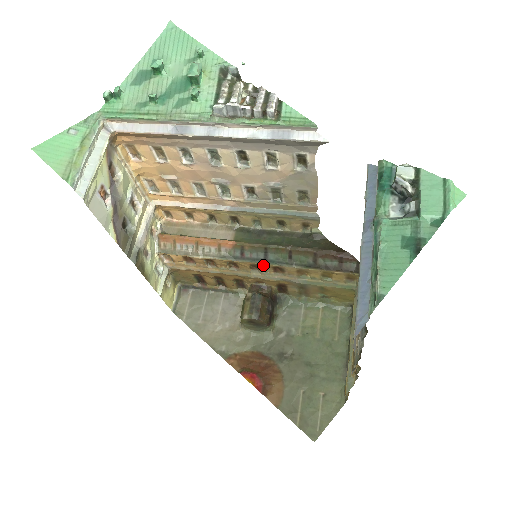
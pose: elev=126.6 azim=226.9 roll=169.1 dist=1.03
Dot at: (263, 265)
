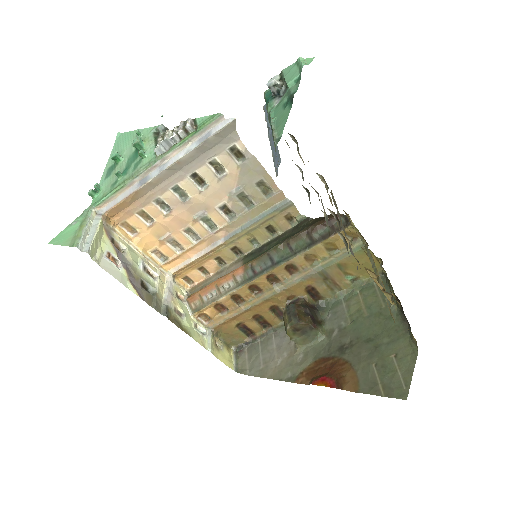
Dot at: (275, 271)
